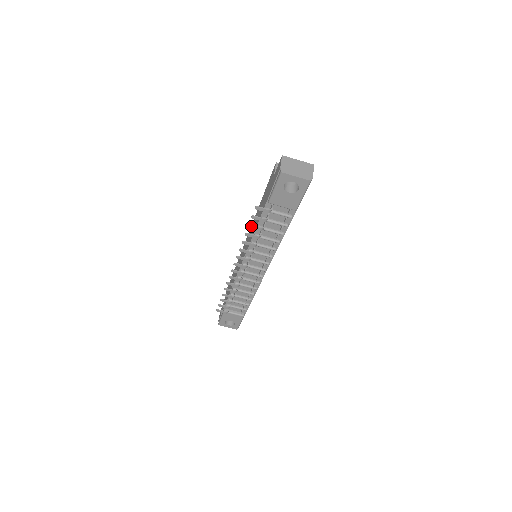
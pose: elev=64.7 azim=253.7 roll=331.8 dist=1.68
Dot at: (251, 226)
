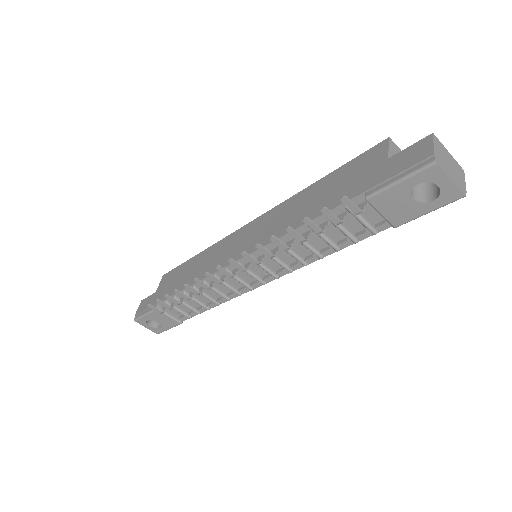
Dot at: (308, 221)
